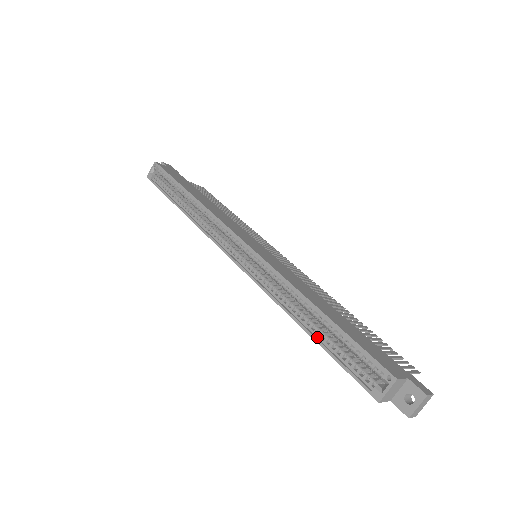
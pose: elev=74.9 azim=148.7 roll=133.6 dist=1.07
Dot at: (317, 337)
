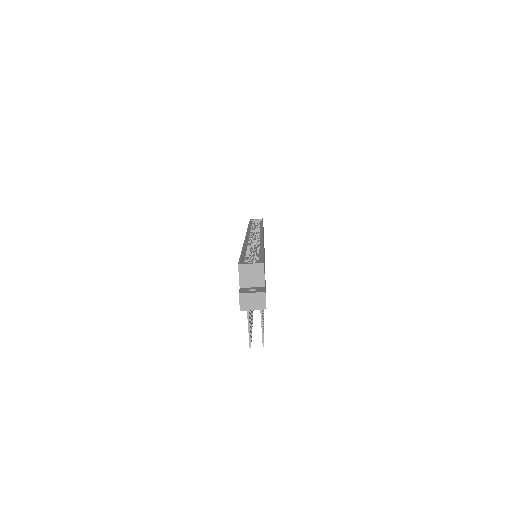
Dot at: (245, 252)
